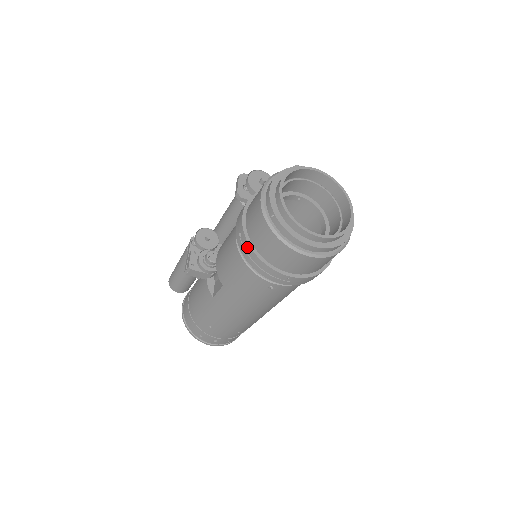
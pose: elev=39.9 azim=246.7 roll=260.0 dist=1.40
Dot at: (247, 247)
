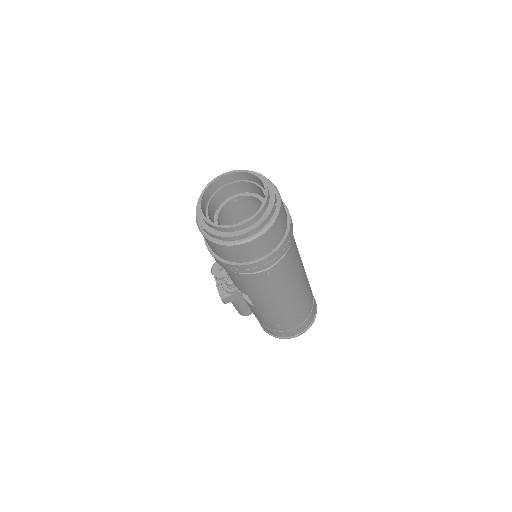
Dot at: (221, 263)
